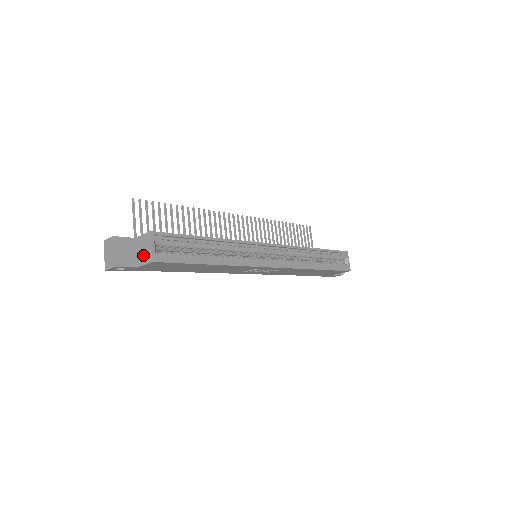
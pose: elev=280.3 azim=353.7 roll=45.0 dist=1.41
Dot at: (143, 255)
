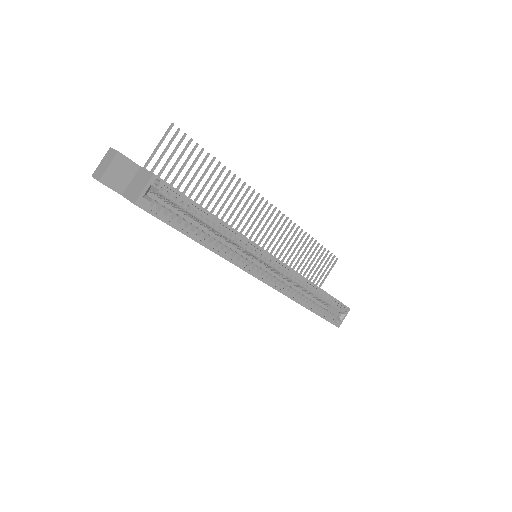
Dot at: (133, 189)
